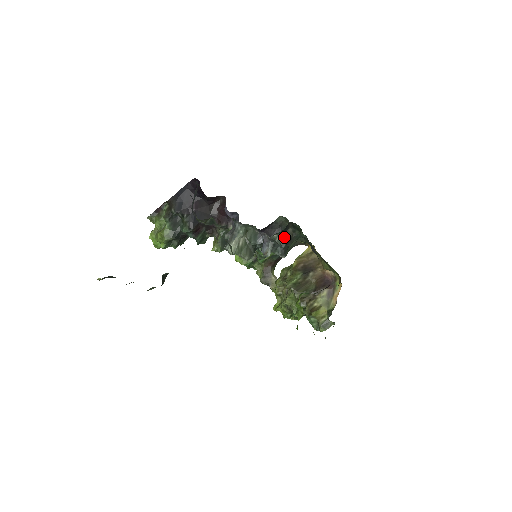
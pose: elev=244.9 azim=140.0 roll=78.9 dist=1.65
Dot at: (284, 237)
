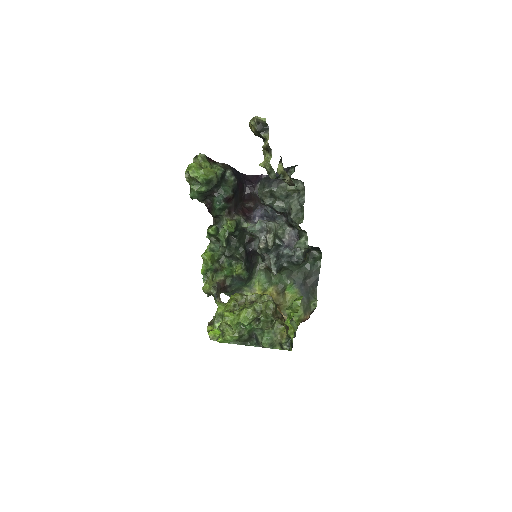
Dot at: (305, 254)
